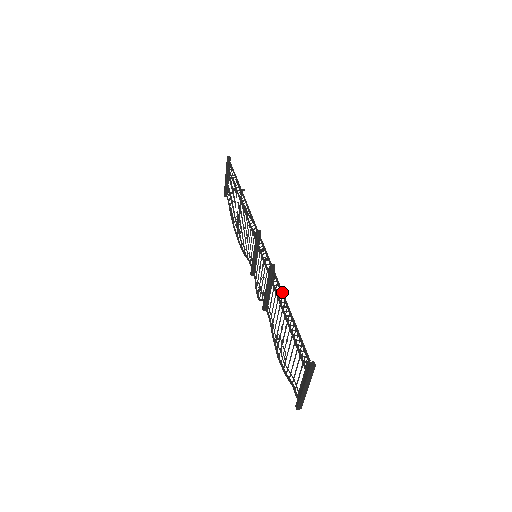
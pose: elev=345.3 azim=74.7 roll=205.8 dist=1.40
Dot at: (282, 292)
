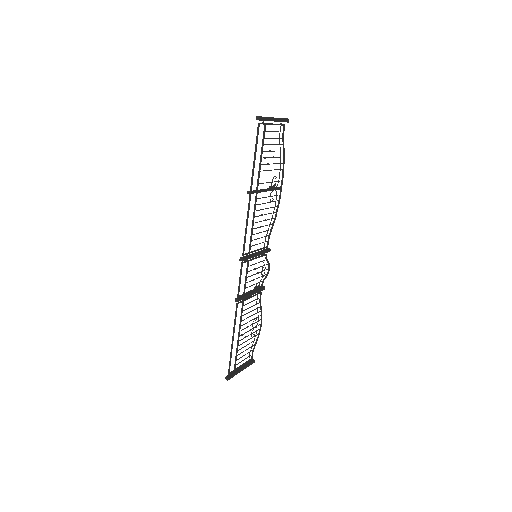
Dot at: (234, 324)
